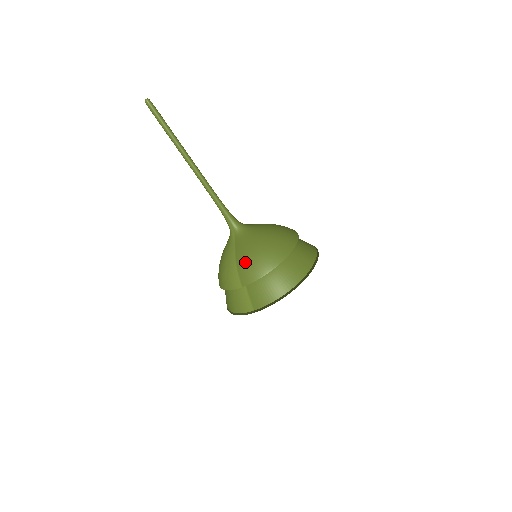
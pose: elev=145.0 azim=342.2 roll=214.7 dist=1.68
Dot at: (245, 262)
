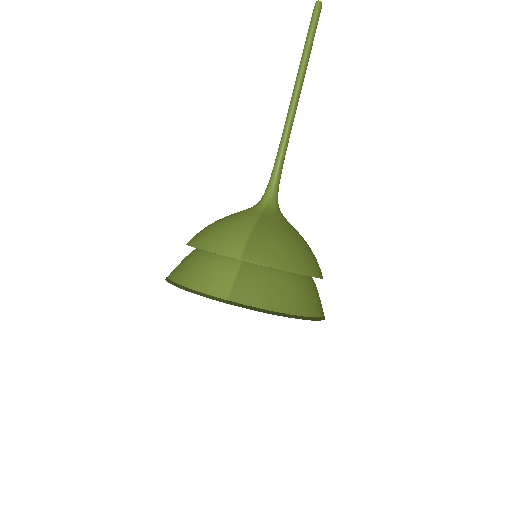
Dot at: (267, 237)
